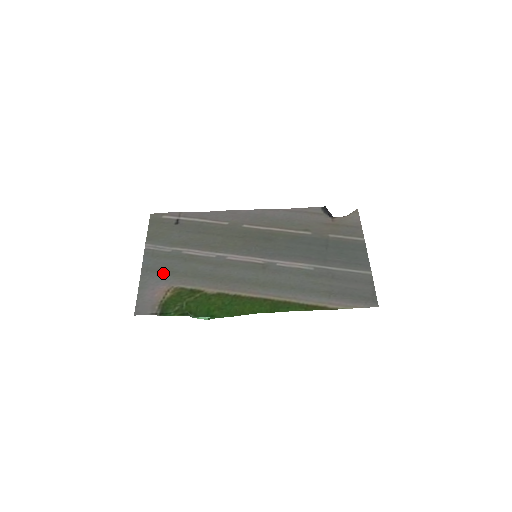
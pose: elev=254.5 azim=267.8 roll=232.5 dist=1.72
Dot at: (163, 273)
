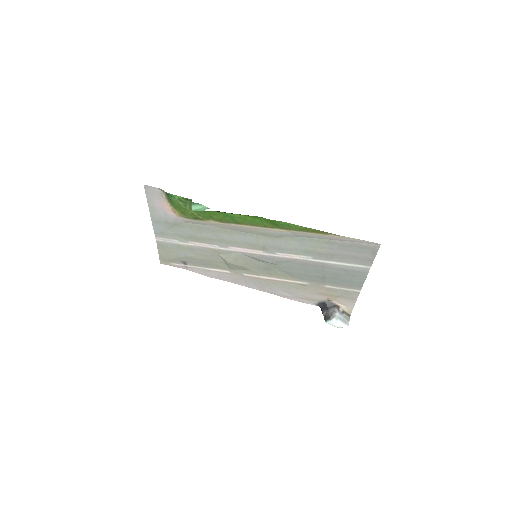
Dot at: (171, 223)
